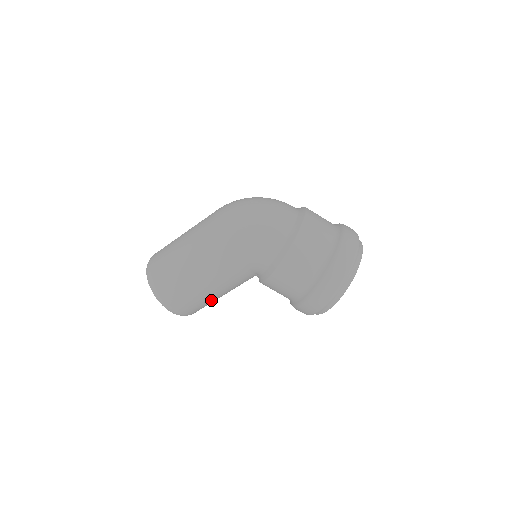
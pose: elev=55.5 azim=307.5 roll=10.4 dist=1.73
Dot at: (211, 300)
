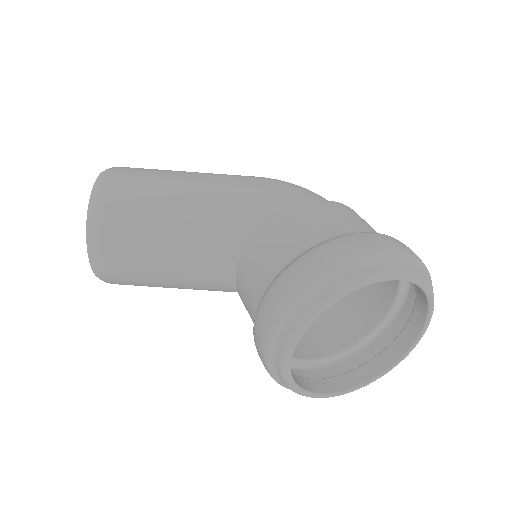
Dot at: (155, 222)
